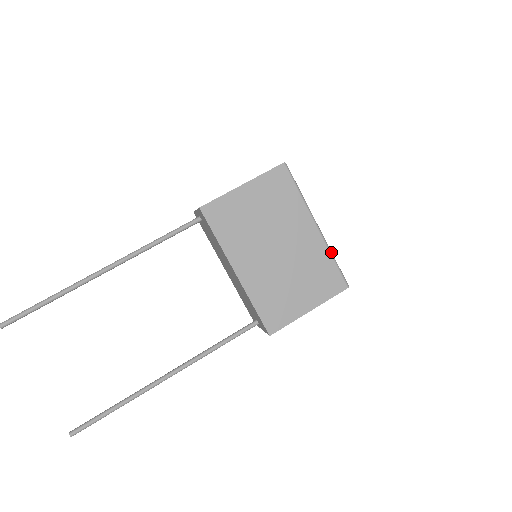
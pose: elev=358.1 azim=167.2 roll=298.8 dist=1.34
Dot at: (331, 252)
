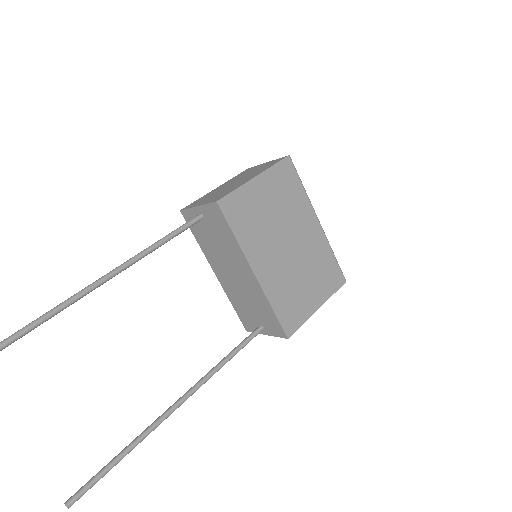
Dot at: occluded
